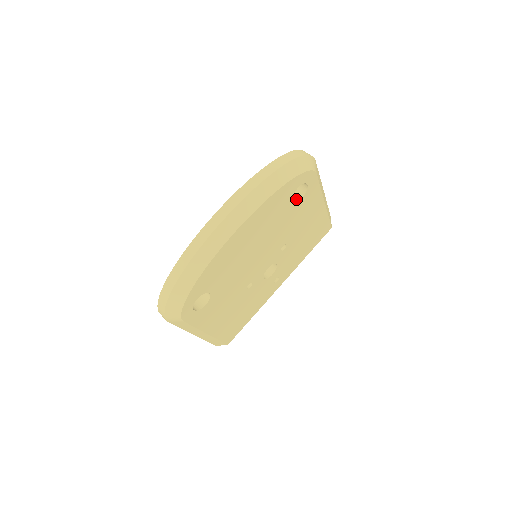
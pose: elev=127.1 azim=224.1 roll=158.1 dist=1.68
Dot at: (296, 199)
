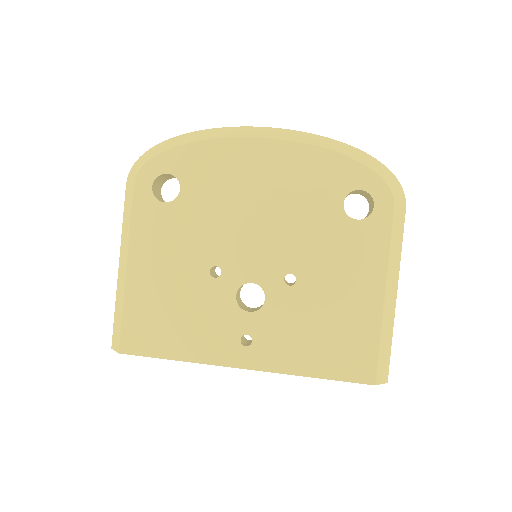
Dot at: (350, 217)
